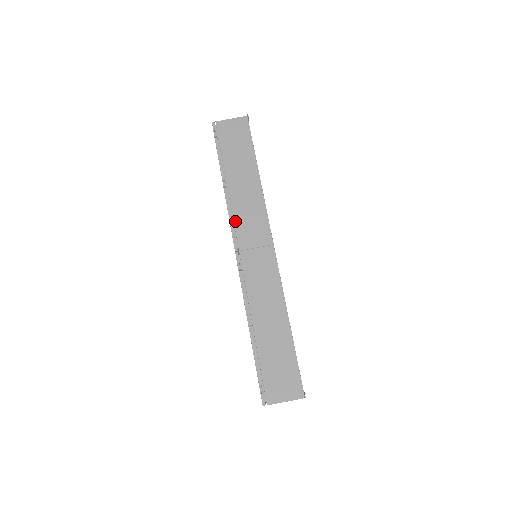
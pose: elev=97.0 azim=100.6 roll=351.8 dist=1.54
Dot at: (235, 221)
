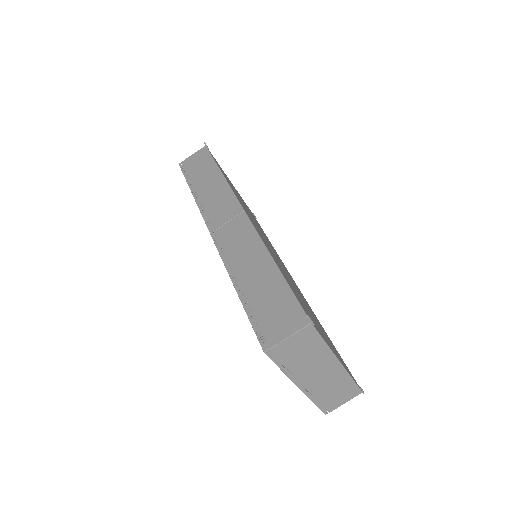
Dot at: (206, 213)
